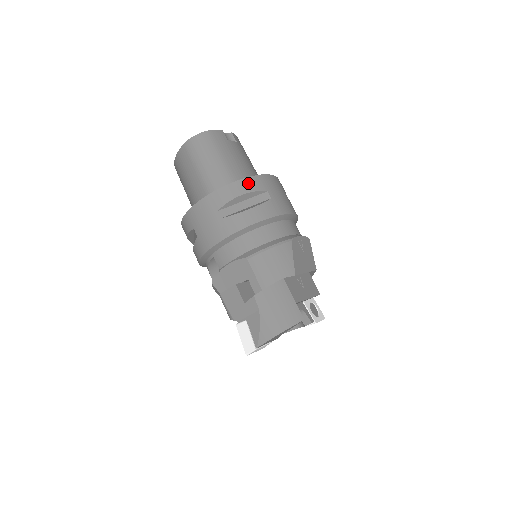
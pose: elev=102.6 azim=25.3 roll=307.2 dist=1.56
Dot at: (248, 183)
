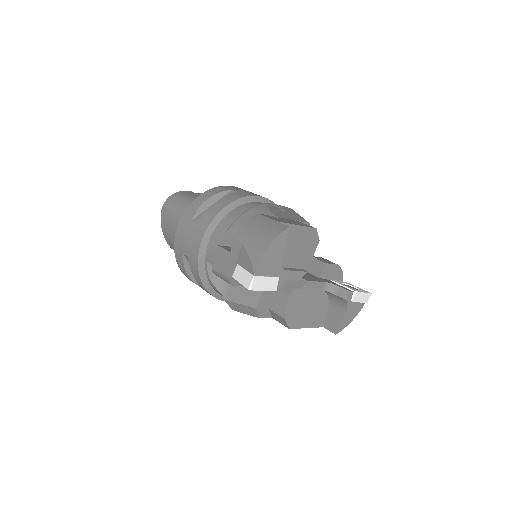
Dot at: (211, 191)
